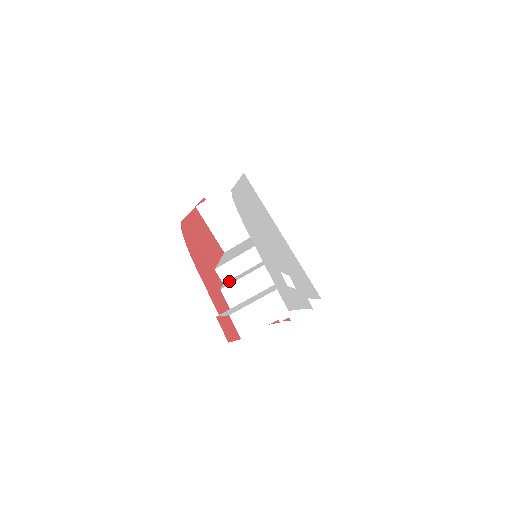
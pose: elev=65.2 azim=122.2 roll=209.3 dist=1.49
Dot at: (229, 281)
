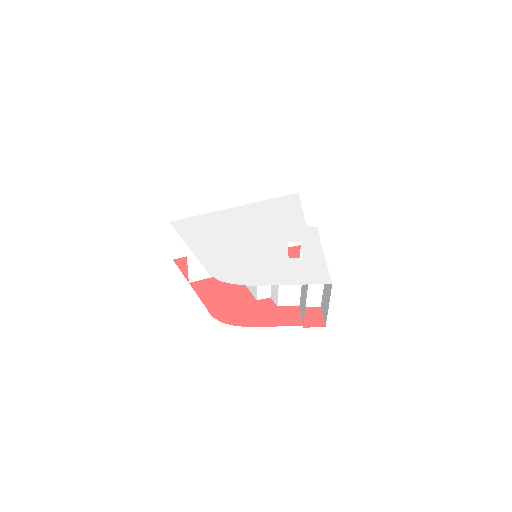
Dot at: (272, 295)
